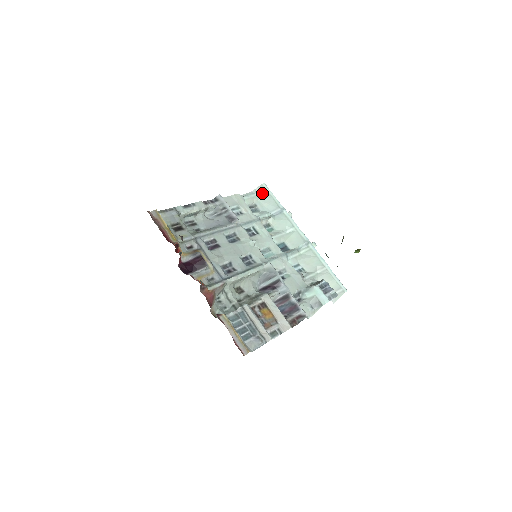
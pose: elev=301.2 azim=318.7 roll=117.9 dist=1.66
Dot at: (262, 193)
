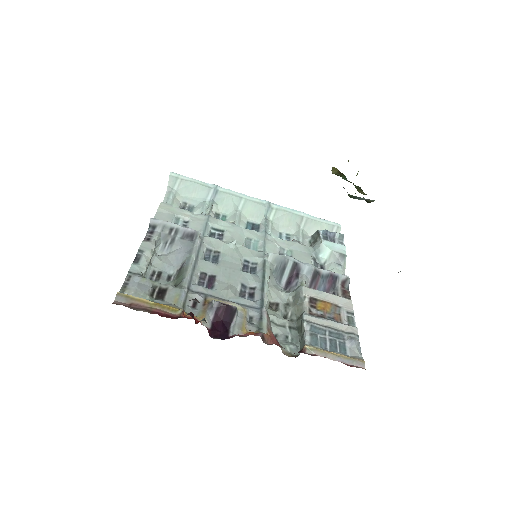
Dot at: (179, 185)
